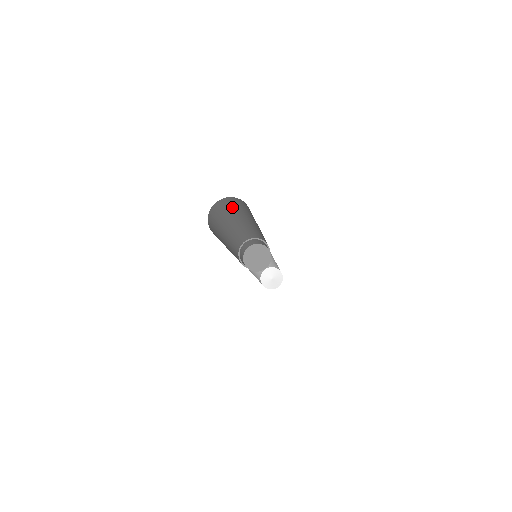
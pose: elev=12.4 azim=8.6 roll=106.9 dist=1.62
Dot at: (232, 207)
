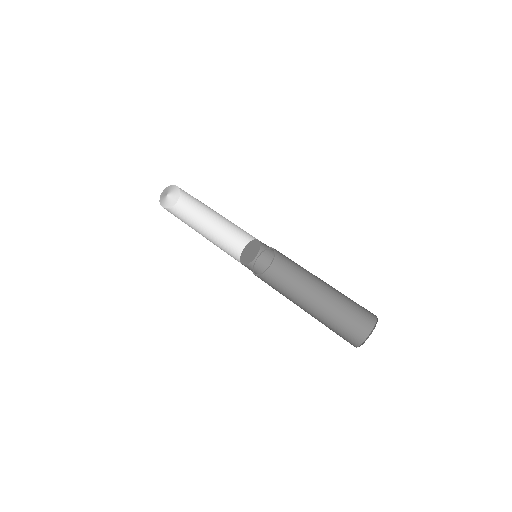
Dot at: occluded
